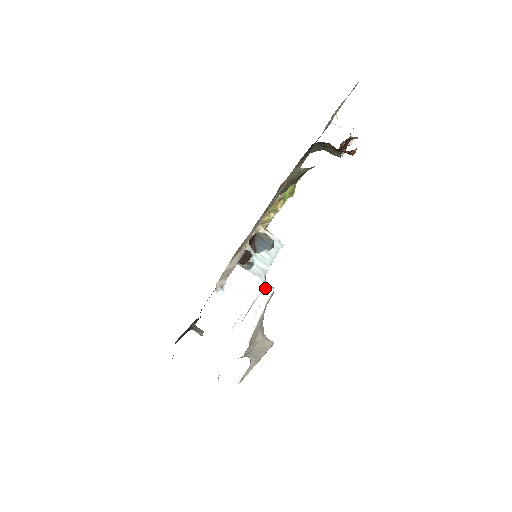
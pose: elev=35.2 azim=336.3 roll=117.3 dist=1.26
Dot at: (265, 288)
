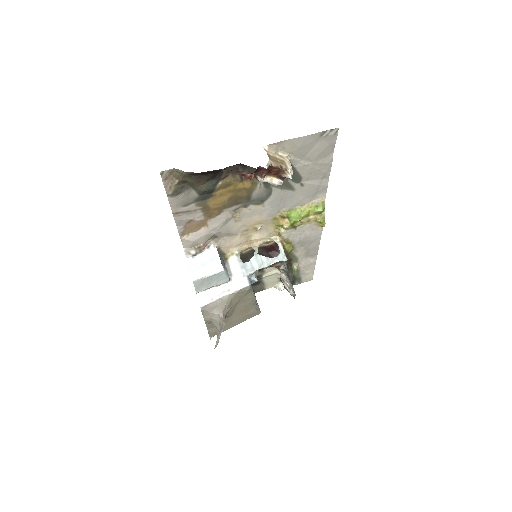
Dot at: (243, 281)
